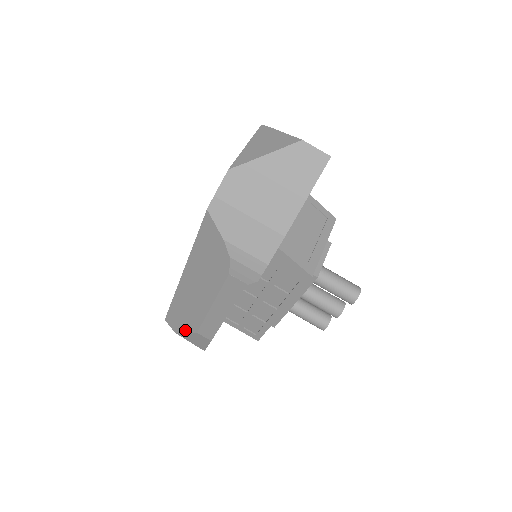
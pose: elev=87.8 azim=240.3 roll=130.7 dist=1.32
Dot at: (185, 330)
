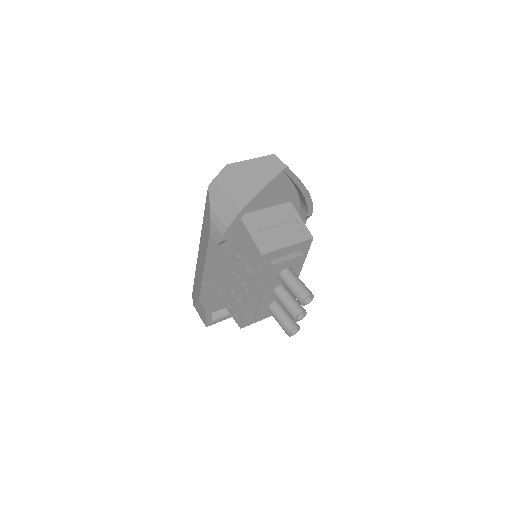
Dot at: (196, 300)
